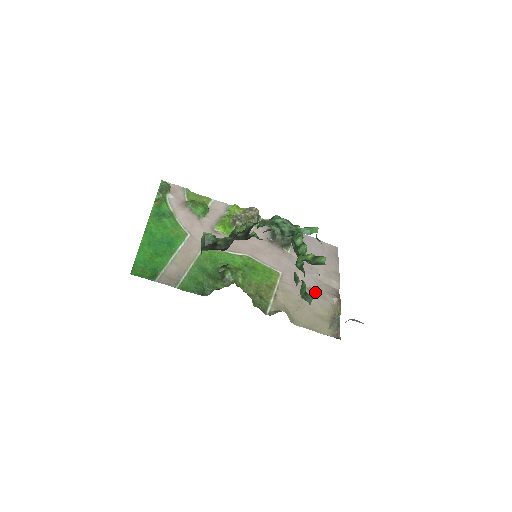
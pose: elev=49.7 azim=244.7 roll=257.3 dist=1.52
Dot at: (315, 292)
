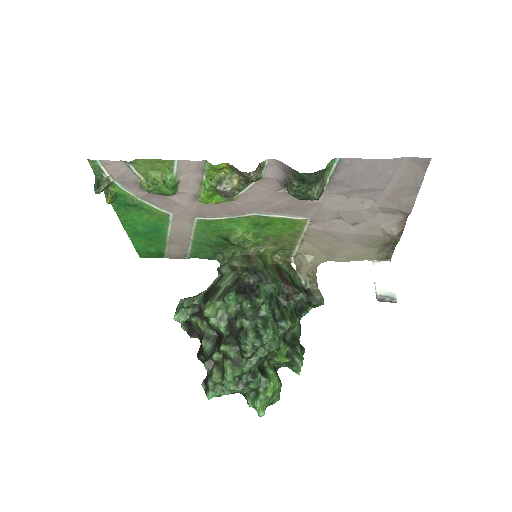
Dot at: (362, 228)
